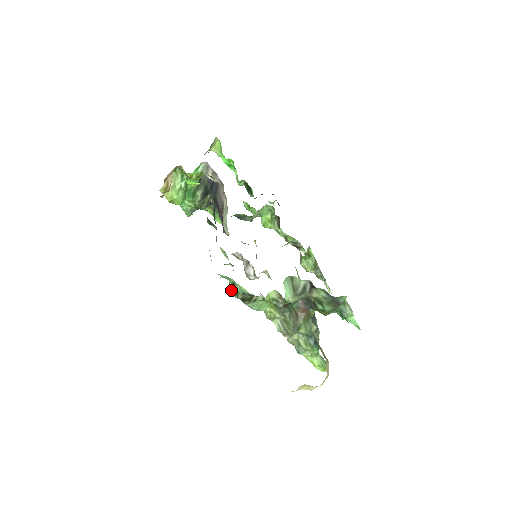
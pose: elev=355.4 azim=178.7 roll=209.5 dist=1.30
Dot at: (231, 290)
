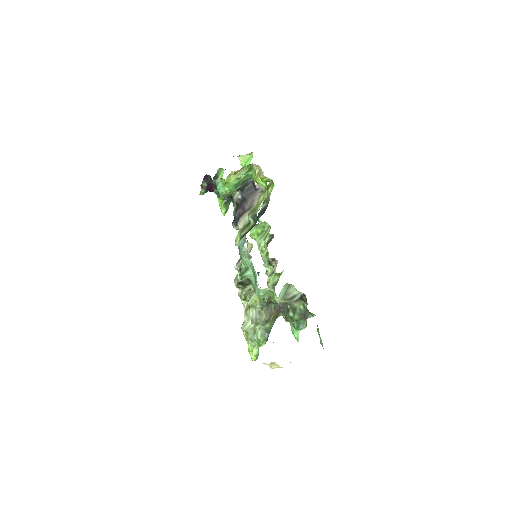
Dot at: (240, 272)
